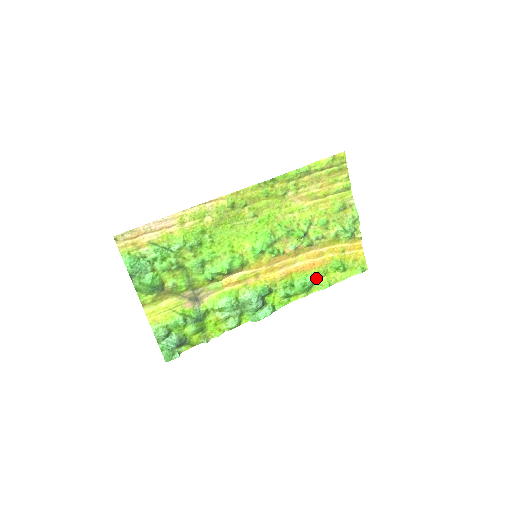
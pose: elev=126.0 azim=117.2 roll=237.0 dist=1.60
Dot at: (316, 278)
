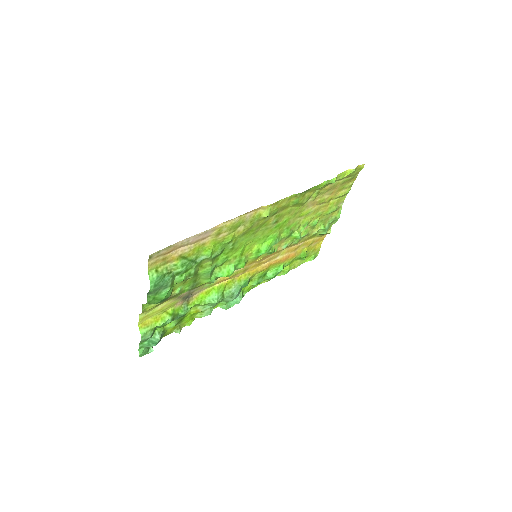
Dot at: occluded
